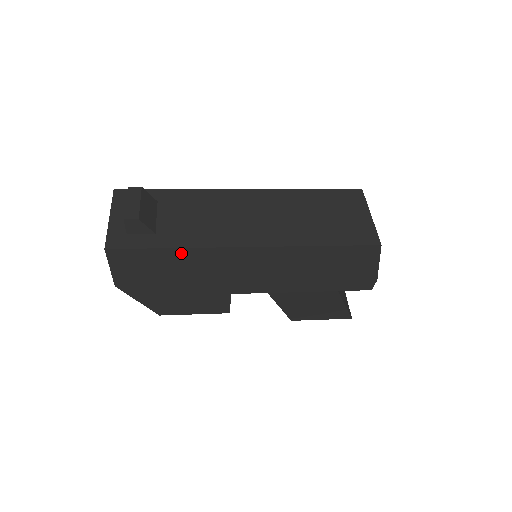
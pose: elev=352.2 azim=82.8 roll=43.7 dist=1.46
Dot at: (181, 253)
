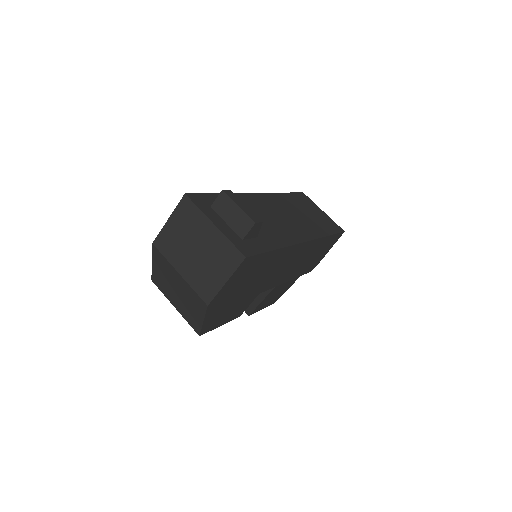
Dot at: (277, 254)
